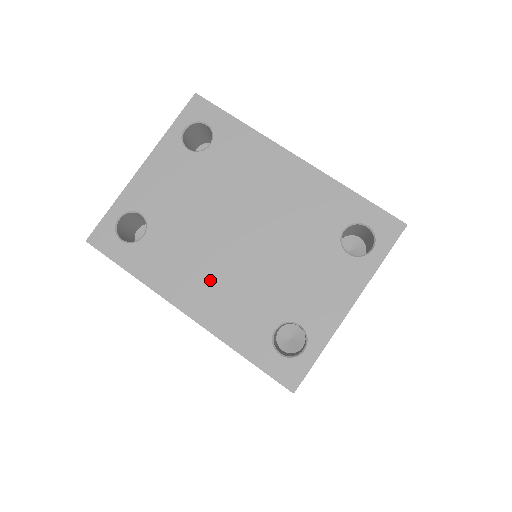
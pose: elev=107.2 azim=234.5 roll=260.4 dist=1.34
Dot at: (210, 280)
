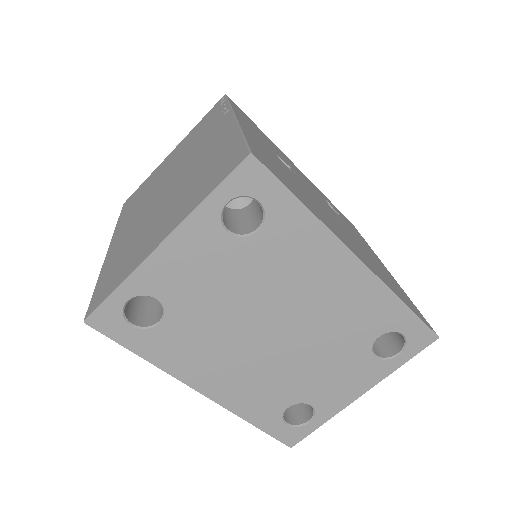
Dot at: (232, 369)
